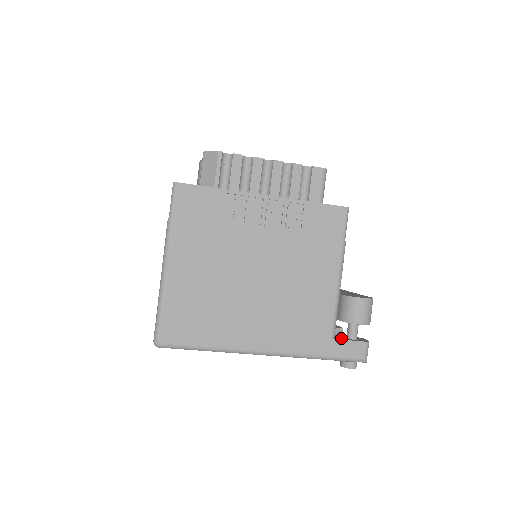
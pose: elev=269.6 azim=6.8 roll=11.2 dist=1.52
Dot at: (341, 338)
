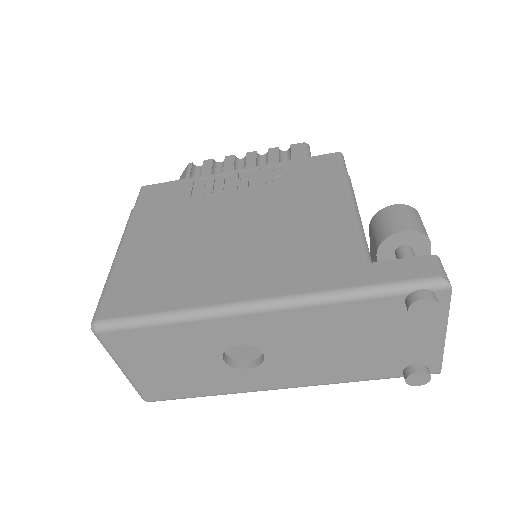
Dot at: occluded
